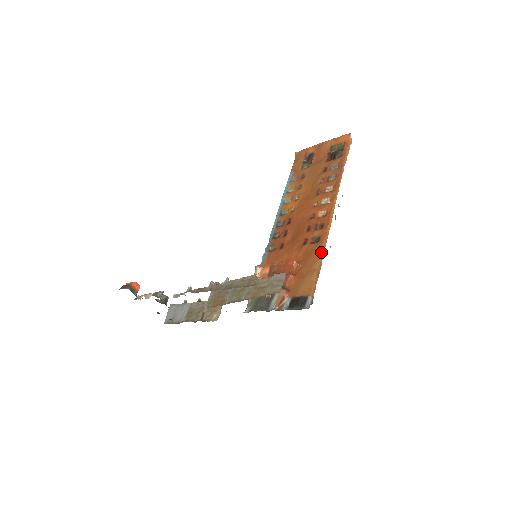
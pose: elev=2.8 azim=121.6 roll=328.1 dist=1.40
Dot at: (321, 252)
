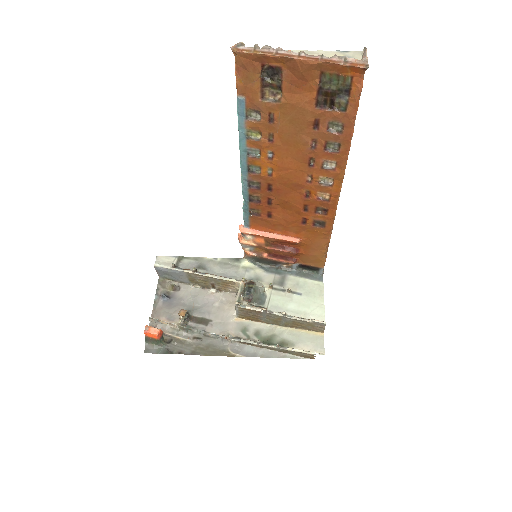
Dot at: (329, 237)
